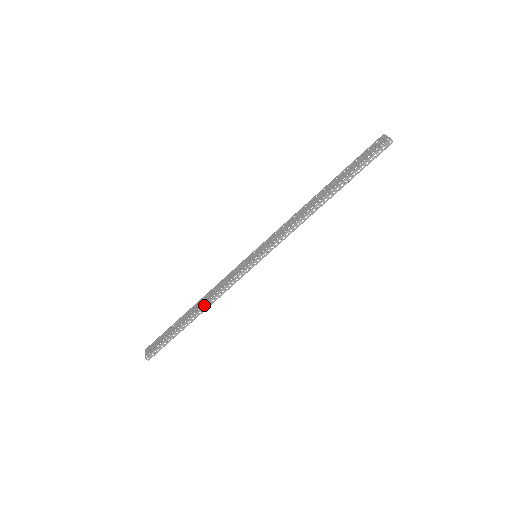
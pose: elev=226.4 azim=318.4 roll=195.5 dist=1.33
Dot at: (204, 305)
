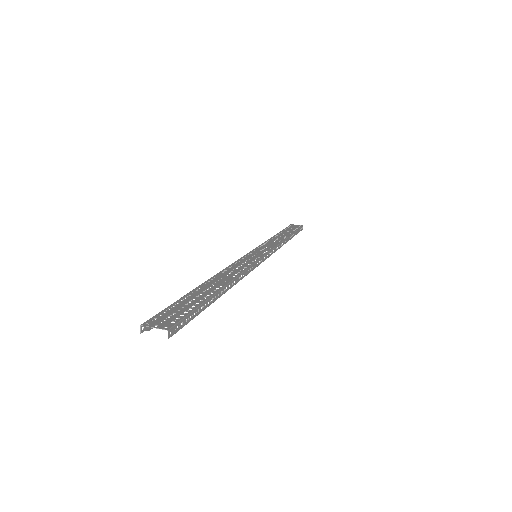
Dot at: (234, 278)
